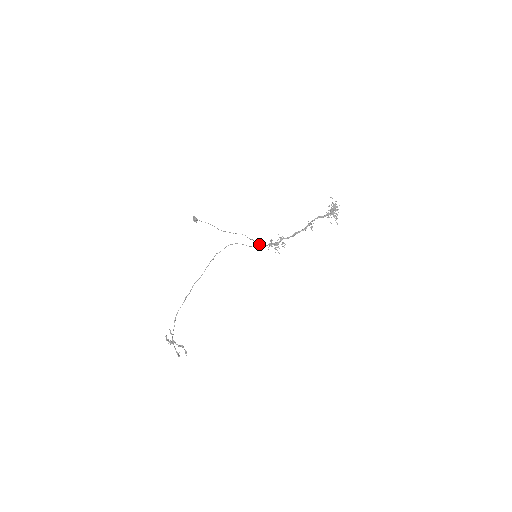
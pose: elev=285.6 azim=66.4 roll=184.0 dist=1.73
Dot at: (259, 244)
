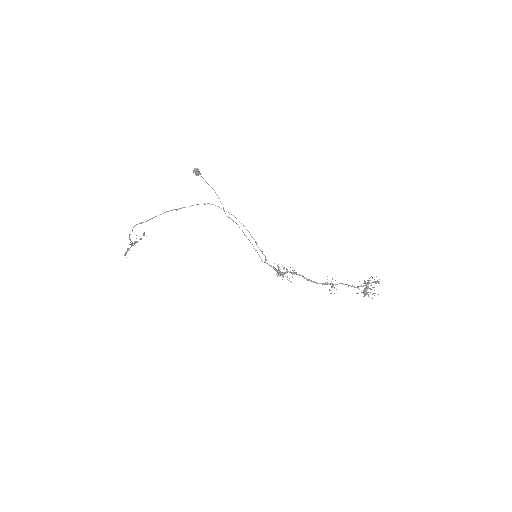
Dot at: occluded
